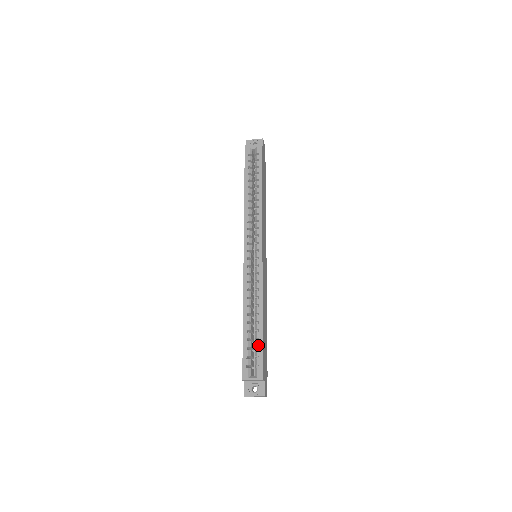
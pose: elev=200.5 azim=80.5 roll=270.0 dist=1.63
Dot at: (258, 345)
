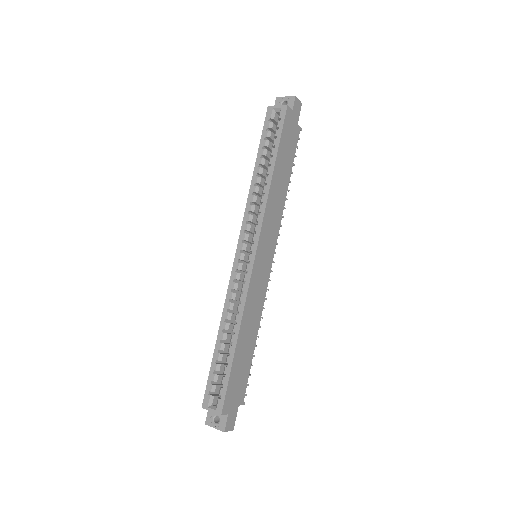
Dot at: (225, 372)
